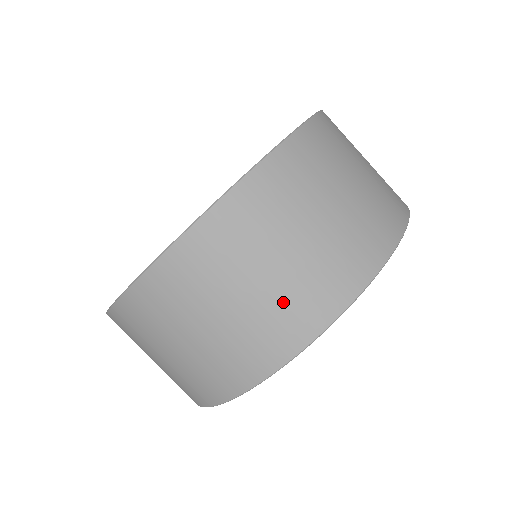
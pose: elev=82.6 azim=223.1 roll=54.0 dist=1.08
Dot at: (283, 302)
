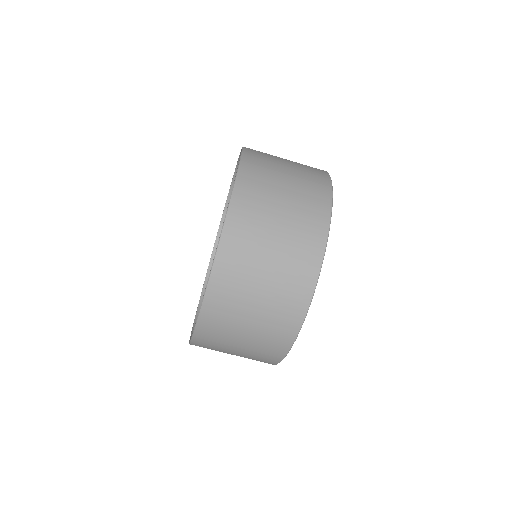
Dot at: (286, 279)
